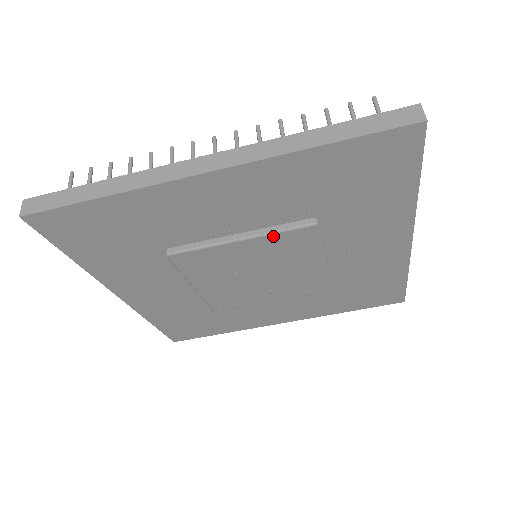
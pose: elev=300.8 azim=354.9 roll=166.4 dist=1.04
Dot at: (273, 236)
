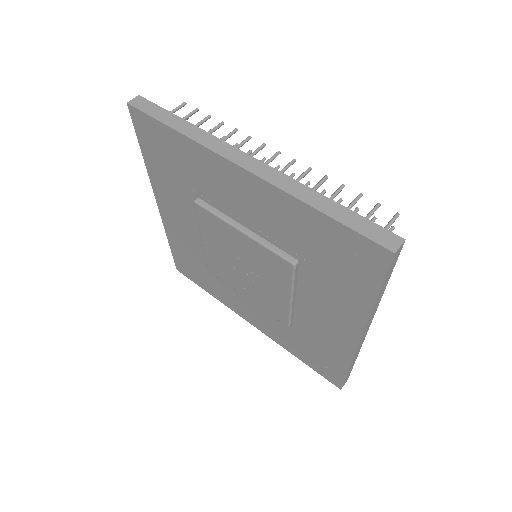
Dot at: (263, 247)
